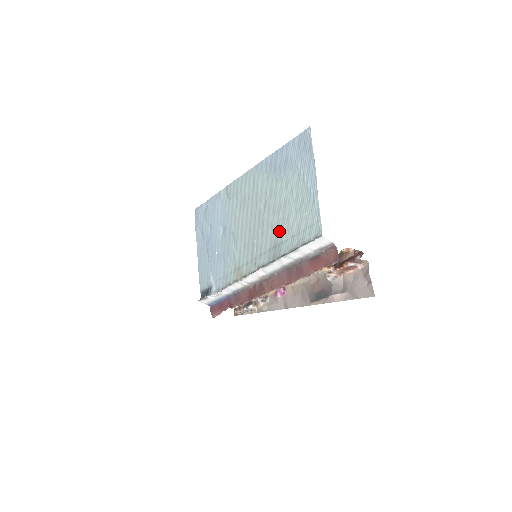
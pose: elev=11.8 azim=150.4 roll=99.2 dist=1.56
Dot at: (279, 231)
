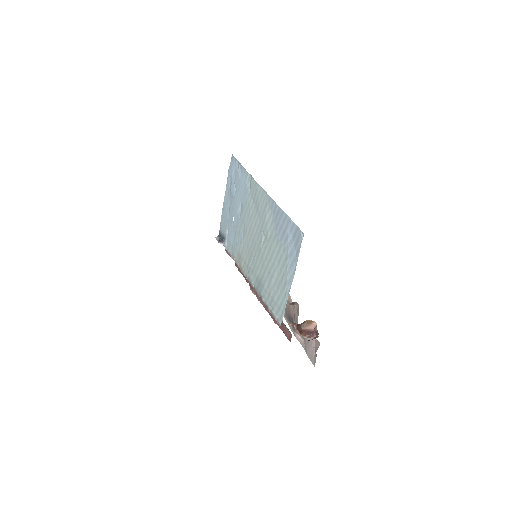
Dot at: (264, 276)
